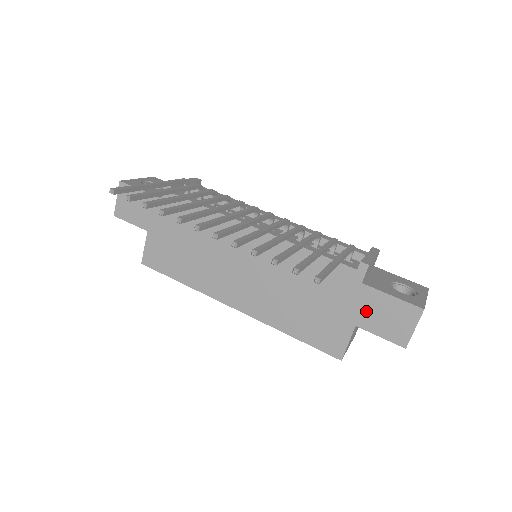
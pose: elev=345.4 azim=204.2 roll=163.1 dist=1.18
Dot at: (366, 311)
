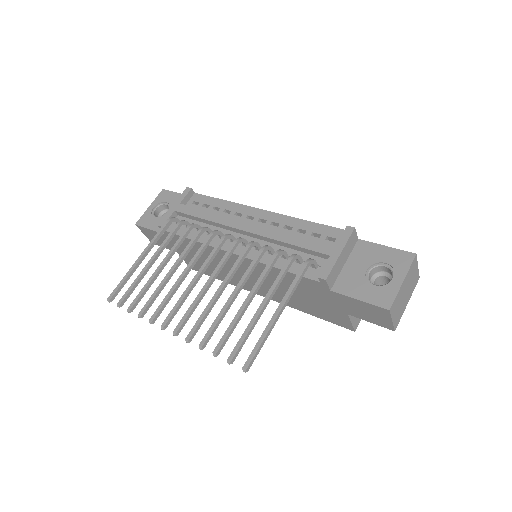
Dot at: (347, 307)
